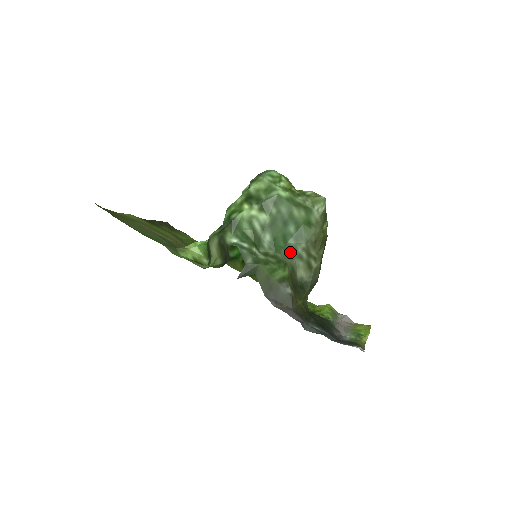
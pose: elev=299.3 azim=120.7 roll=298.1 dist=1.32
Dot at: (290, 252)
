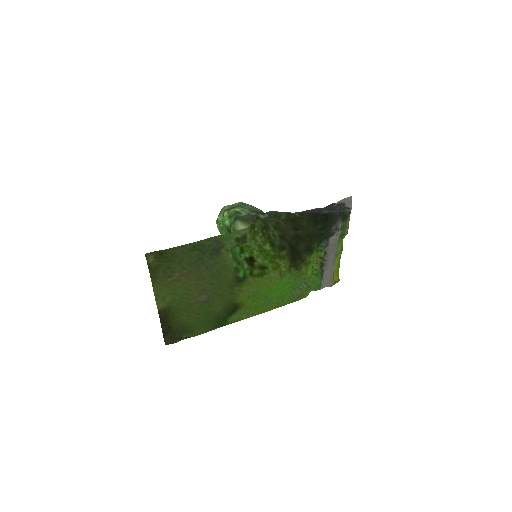
Dot at: occluded
